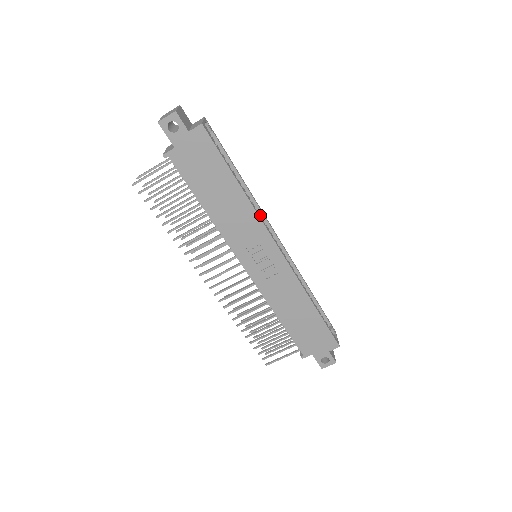
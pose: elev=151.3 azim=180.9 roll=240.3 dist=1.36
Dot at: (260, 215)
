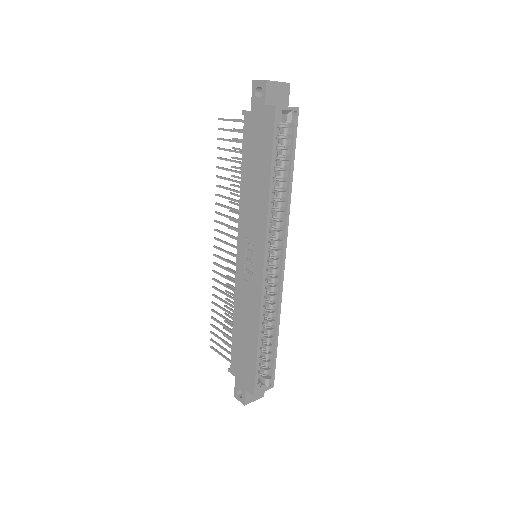
Dot at: (283, 228)
